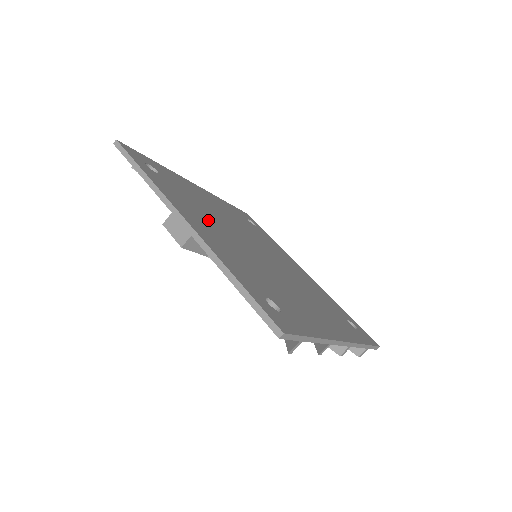
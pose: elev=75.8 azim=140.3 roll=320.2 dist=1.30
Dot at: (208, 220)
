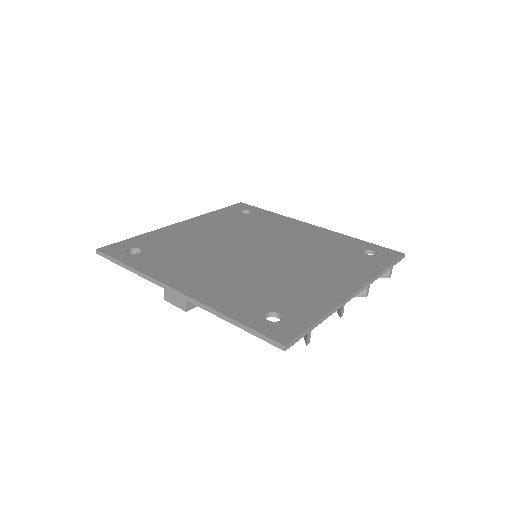
Dot at: (198, 264)
